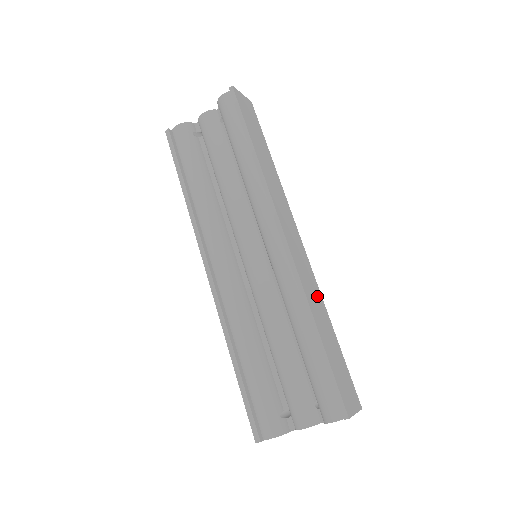
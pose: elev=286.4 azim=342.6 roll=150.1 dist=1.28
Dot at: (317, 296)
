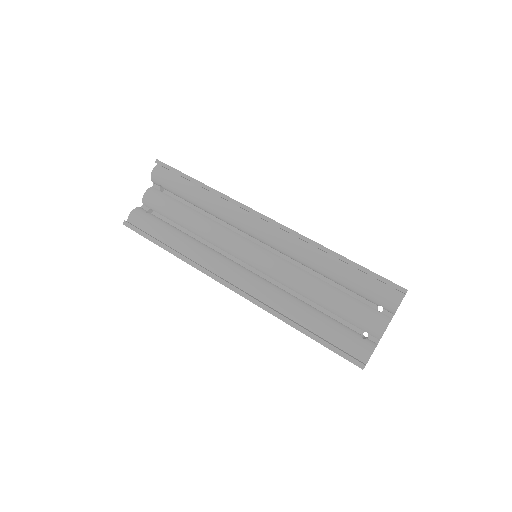
Dot at: occluded
